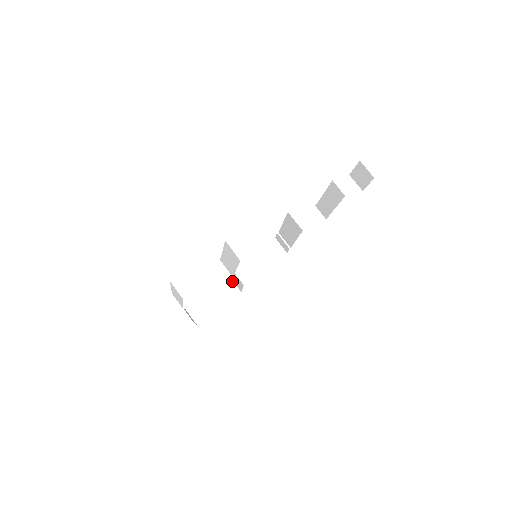
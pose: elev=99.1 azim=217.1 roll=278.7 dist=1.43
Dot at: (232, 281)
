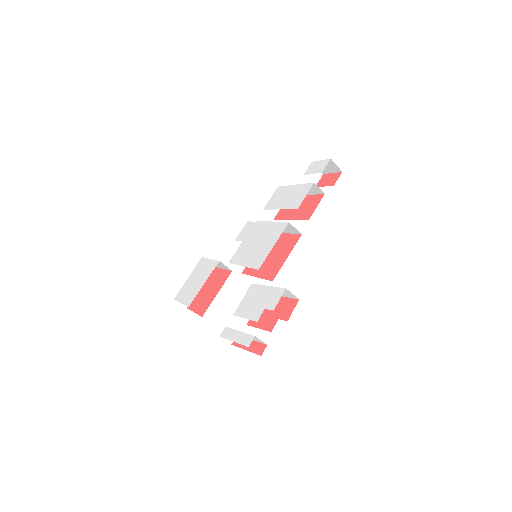
Dot at: occluded
